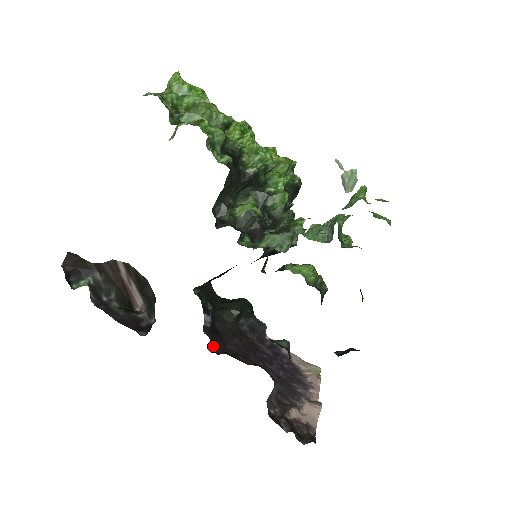
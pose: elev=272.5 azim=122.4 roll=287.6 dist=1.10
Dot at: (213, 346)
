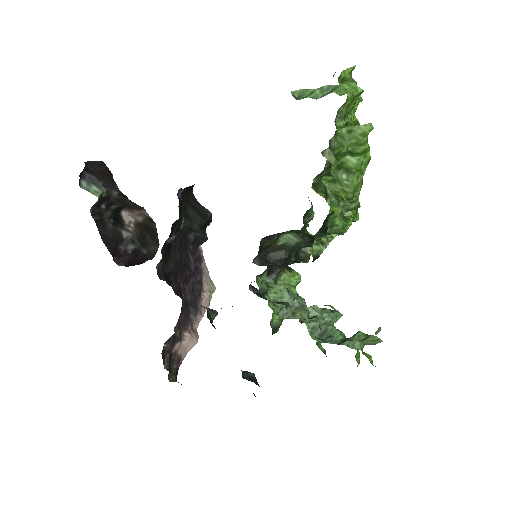
Dot at: (159, 264)
